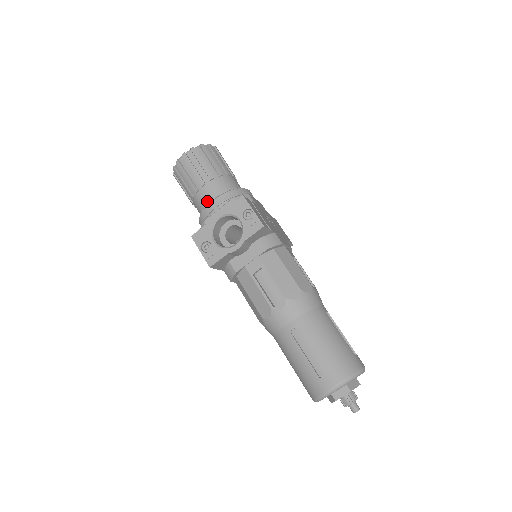
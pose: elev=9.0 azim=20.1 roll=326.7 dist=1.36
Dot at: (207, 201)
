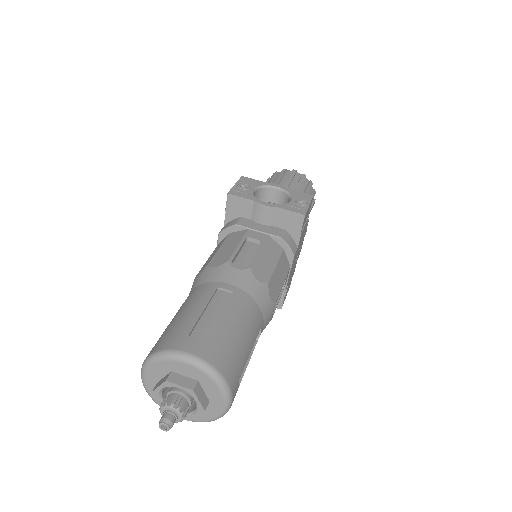
Dot at: occluded
